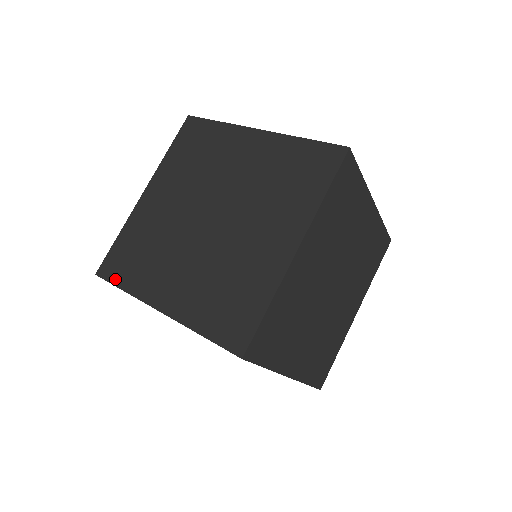
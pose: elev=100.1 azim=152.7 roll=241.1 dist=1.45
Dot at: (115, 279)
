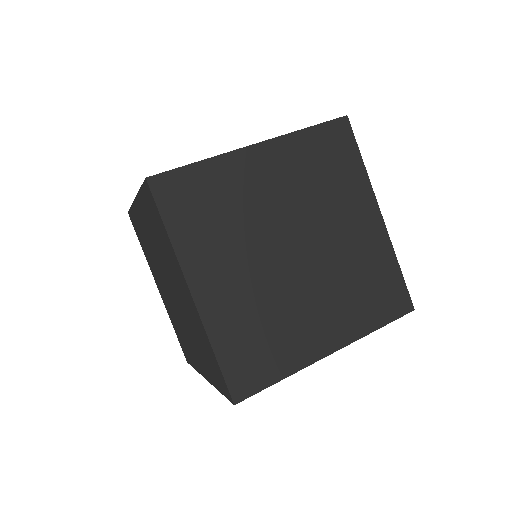
Dot at: occluded
